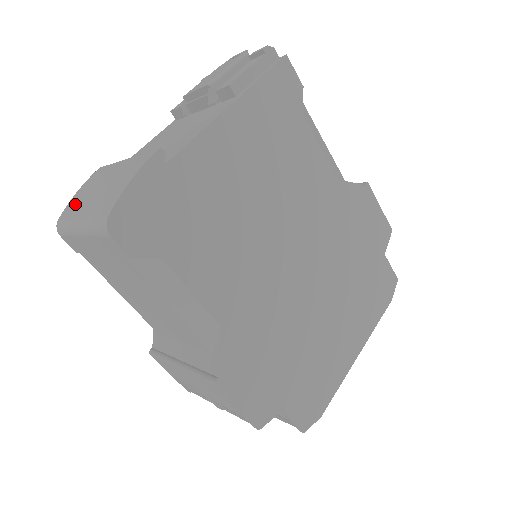
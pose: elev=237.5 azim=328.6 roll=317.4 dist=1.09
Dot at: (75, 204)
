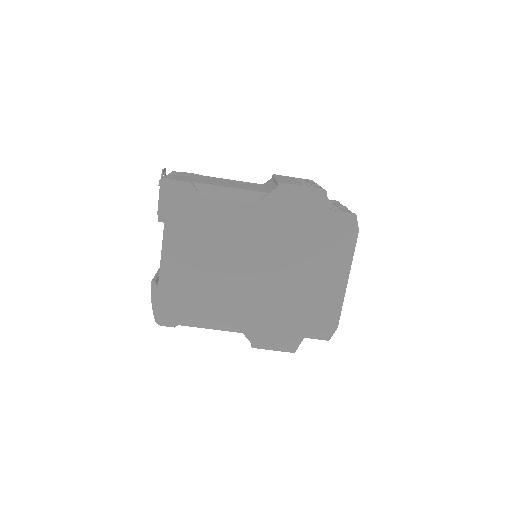
Dot at: occluded
